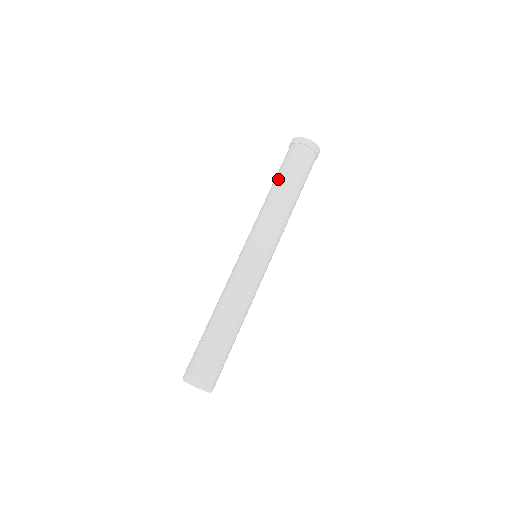
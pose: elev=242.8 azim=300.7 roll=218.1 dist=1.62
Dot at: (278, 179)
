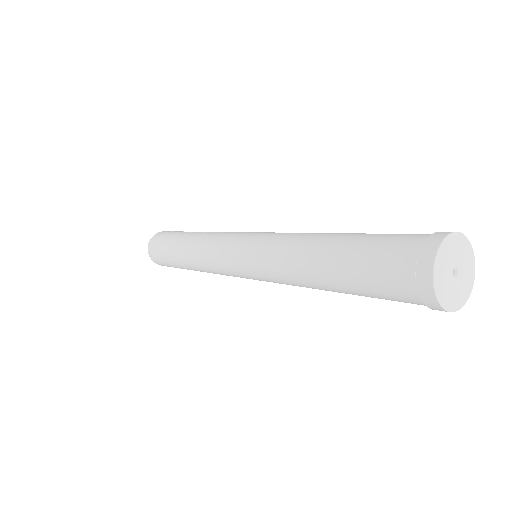
Dot at: (333, 274)
